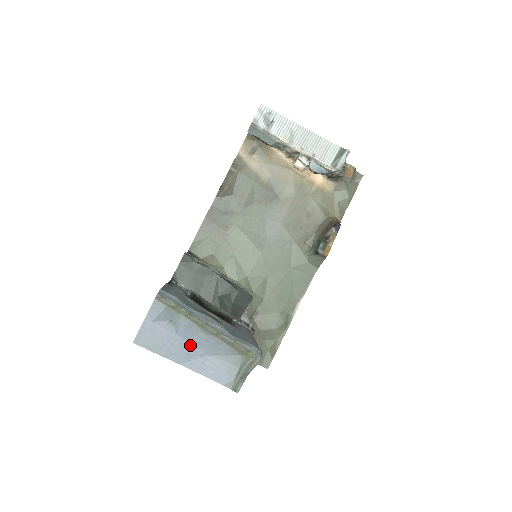
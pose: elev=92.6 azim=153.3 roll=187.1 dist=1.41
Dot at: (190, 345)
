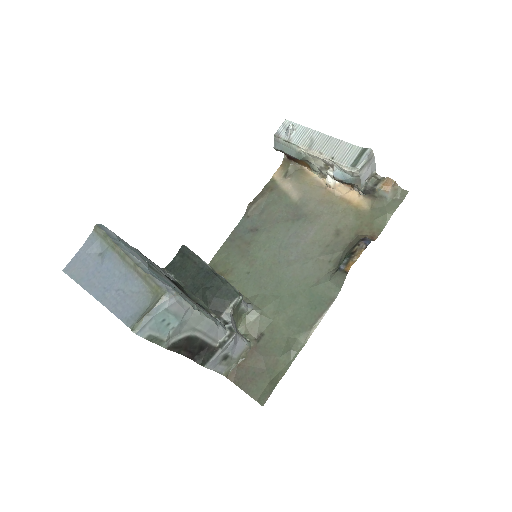
Dot at: (110, 279)
